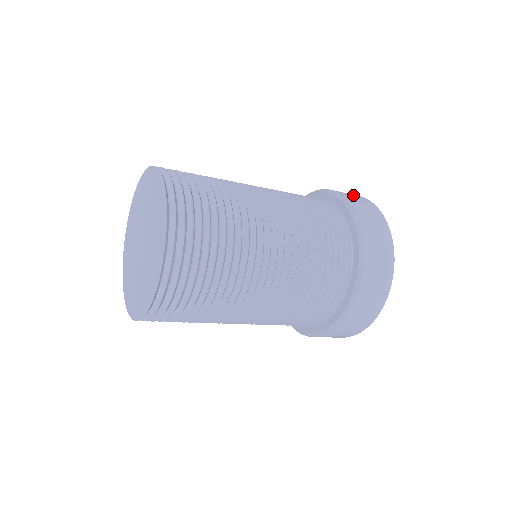
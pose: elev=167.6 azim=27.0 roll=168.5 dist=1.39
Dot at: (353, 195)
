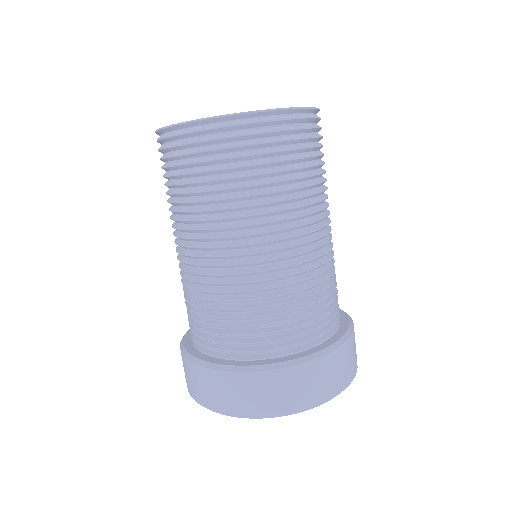
Dot at: occluded
